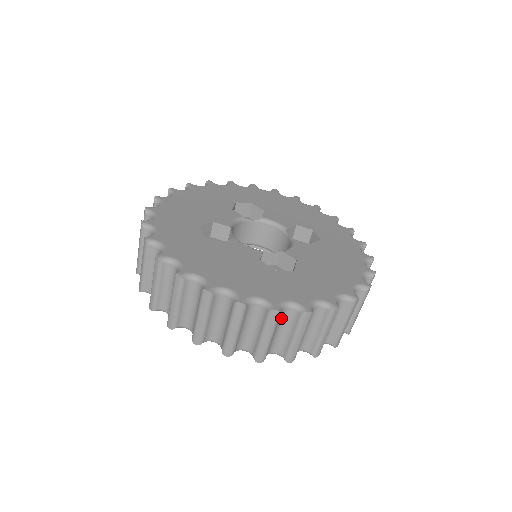
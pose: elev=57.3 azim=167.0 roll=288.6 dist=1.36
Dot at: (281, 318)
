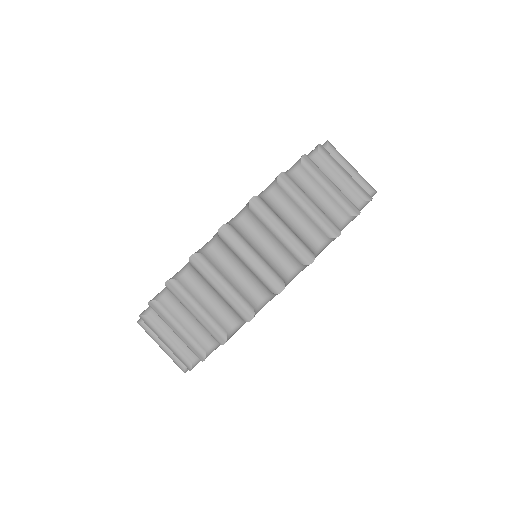
Dot at: occluded
